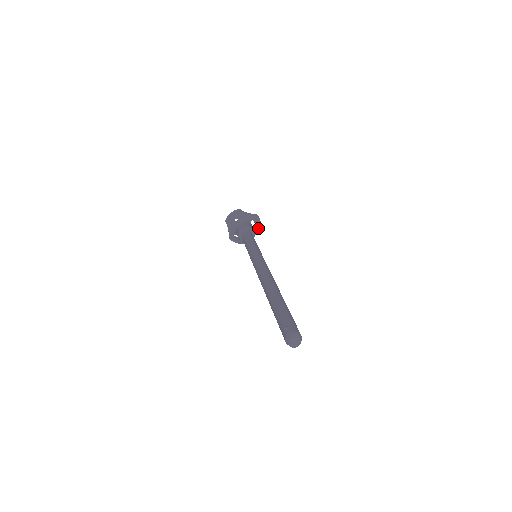
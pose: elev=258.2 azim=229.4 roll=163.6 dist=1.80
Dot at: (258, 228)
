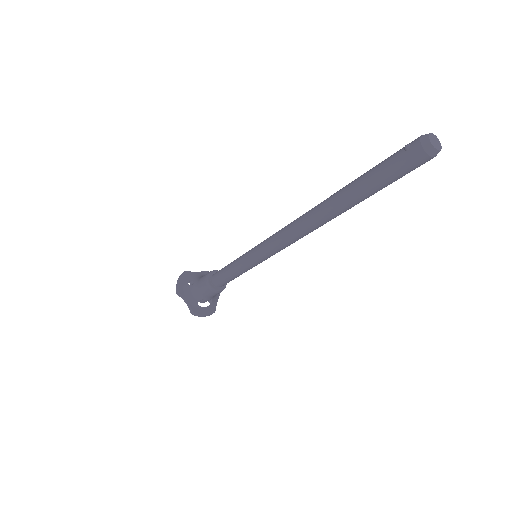
Dot at: occluded
